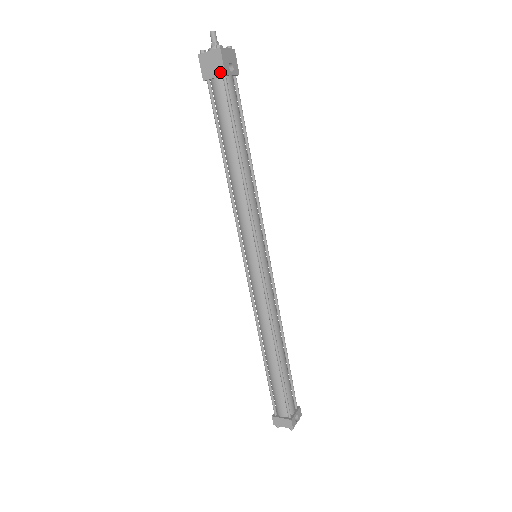
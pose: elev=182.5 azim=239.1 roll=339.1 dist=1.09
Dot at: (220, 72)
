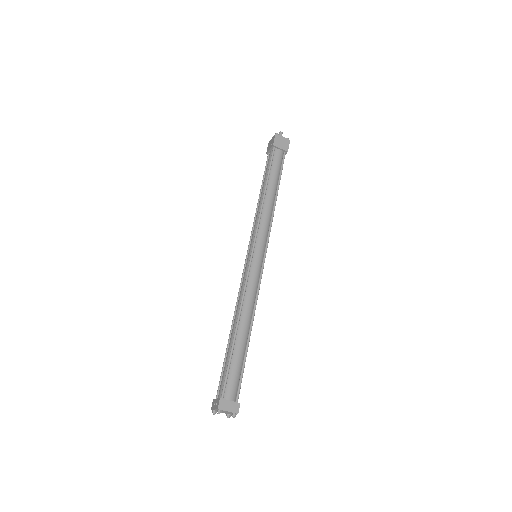
Dot at: (285, 149)
